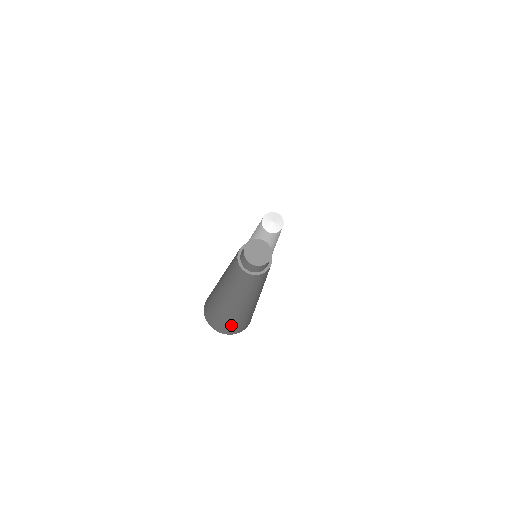
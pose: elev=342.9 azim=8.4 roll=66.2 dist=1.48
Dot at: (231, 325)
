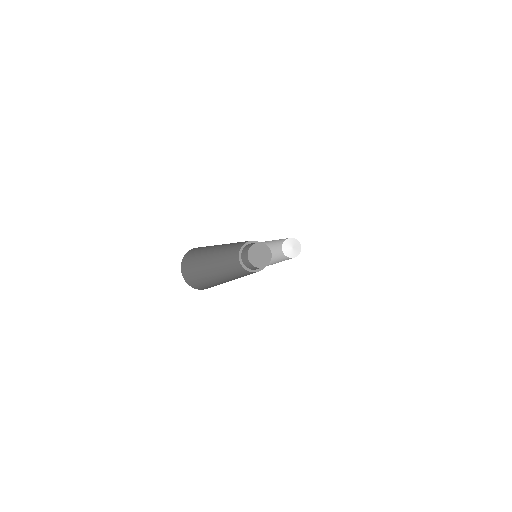
Dot at: occluded
